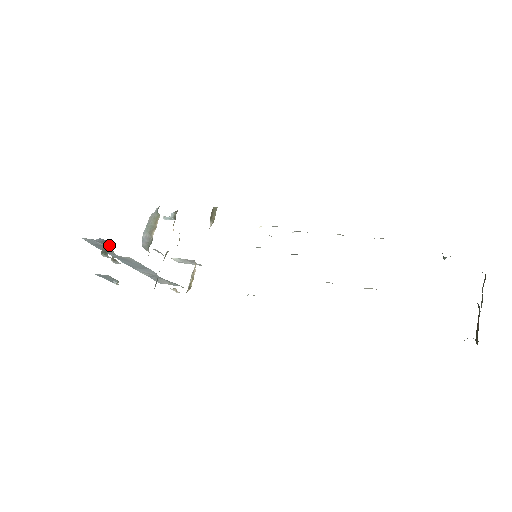
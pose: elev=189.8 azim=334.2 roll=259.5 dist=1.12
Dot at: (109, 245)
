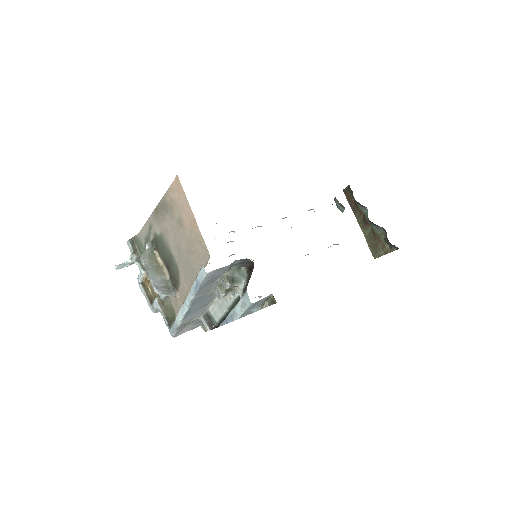
Dot at: (238, 267)
